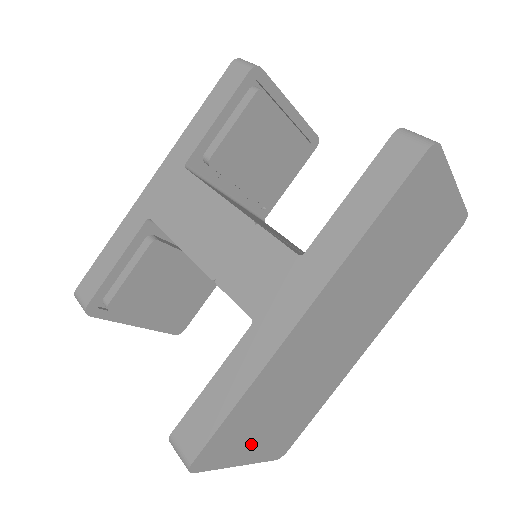
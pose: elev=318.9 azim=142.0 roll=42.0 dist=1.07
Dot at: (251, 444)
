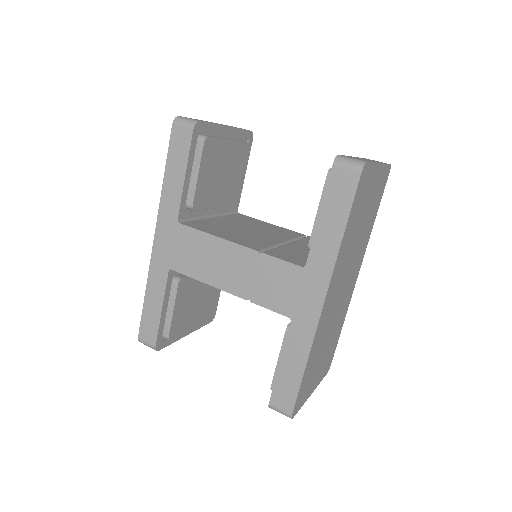
Dot at: (314, 380)
